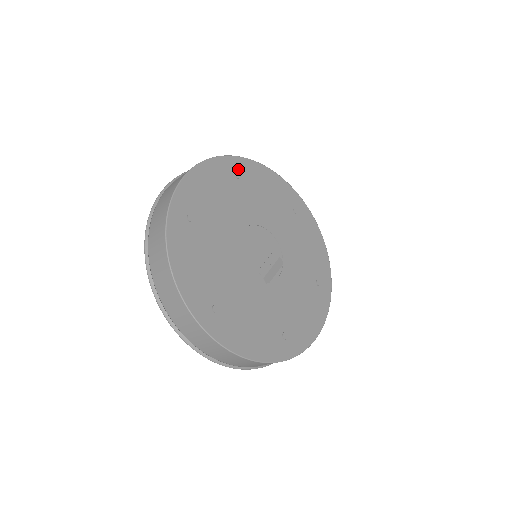
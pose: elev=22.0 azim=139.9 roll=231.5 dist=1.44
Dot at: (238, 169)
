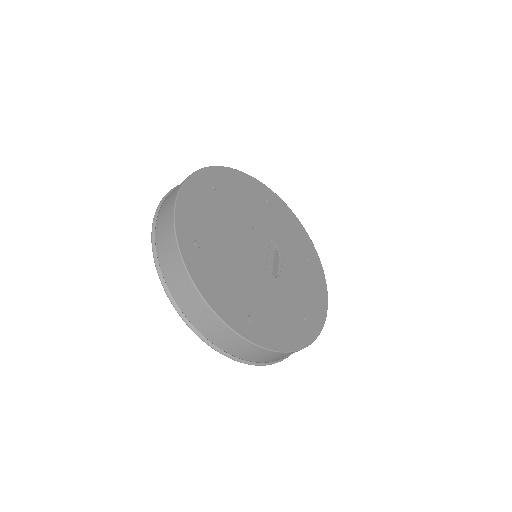
Dot at: (211, 180)
